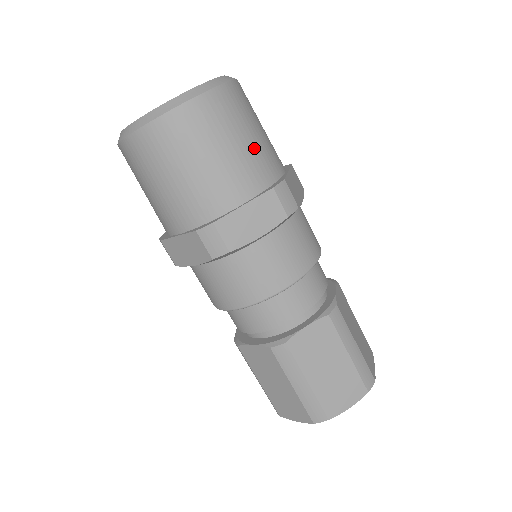
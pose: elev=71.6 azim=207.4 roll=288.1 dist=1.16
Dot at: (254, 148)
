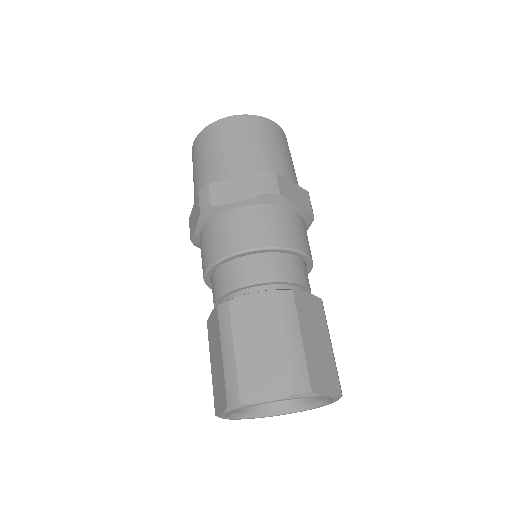
Dot at: occluded
